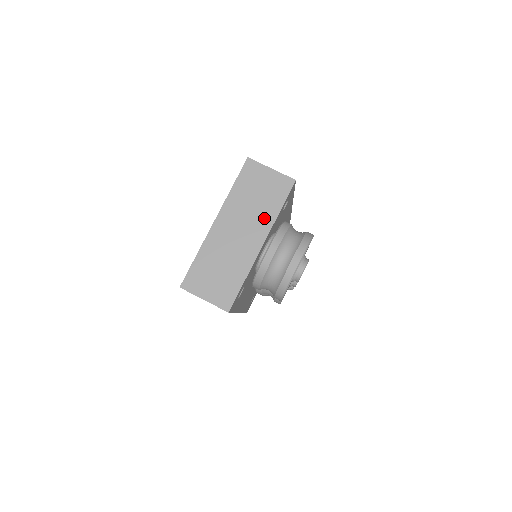
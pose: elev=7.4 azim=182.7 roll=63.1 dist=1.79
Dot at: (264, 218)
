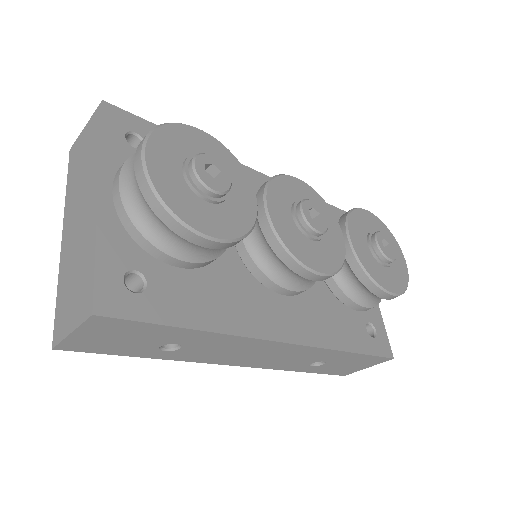
Dot at: (91, 169)
